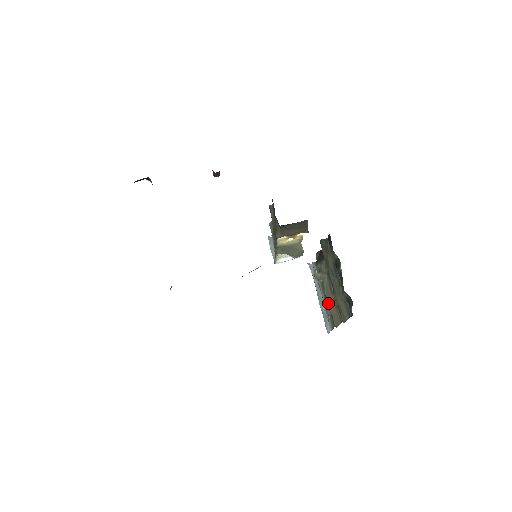
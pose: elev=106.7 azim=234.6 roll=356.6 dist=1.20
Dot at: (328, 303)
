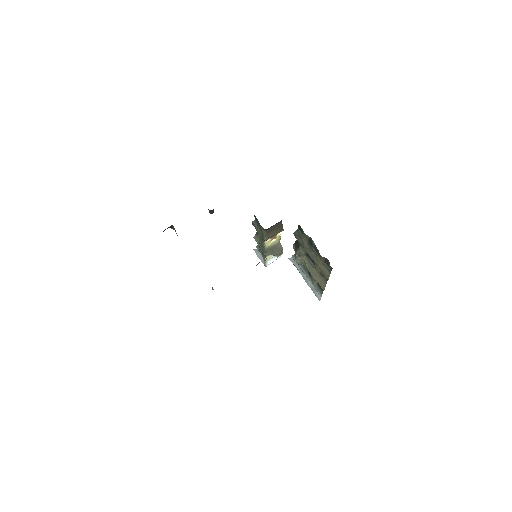
Dot at: (313, 276)
